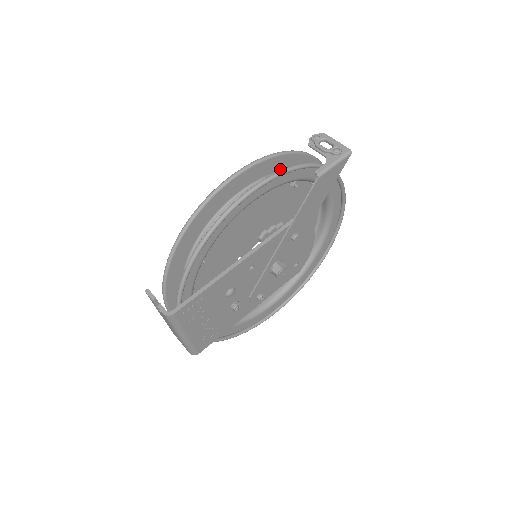
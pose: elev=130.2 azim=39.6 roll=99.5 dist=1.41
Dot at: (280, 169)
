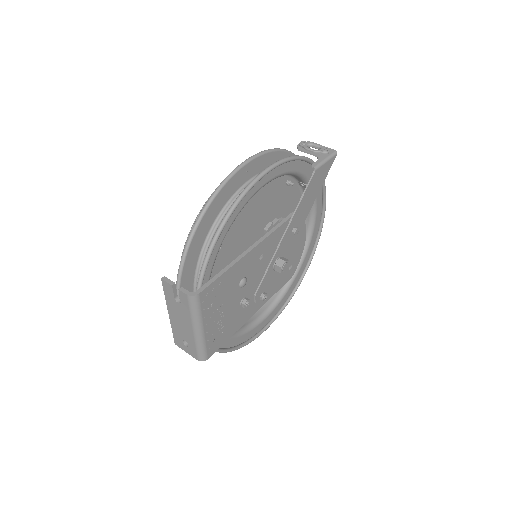
Dot at: occluded
